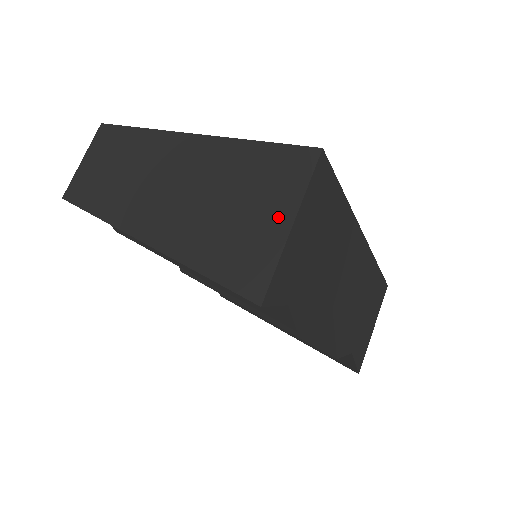
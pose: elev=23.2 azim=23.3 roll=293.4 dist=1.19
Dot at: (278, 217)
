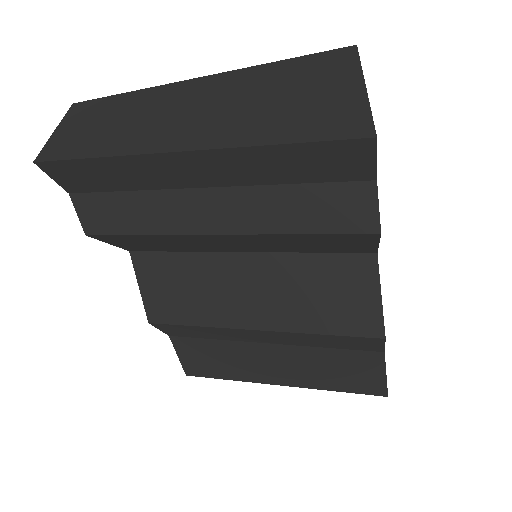
Dot at: (345, 86)
